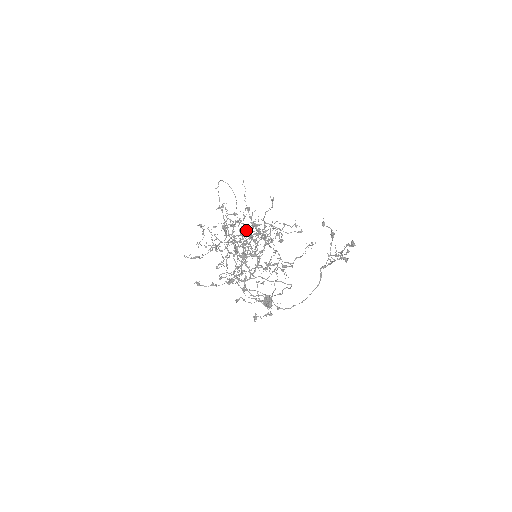
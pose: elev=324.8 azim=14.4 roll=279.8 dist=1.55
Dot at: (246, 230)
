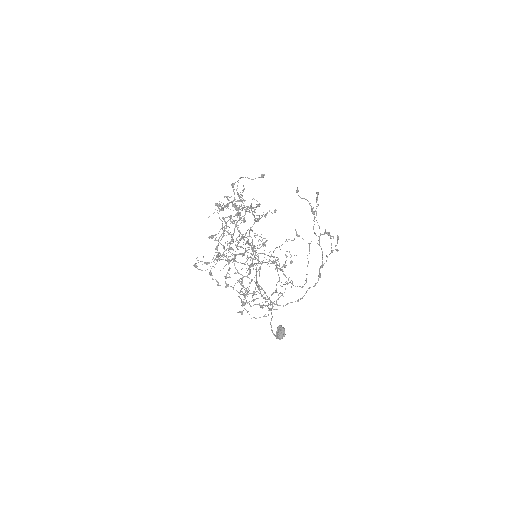
Dot at: (247, 230)
